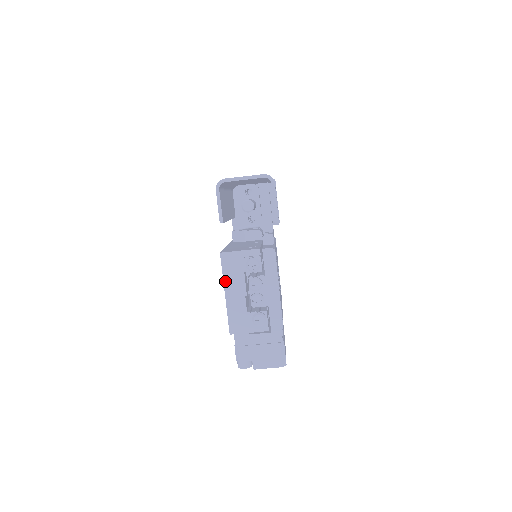
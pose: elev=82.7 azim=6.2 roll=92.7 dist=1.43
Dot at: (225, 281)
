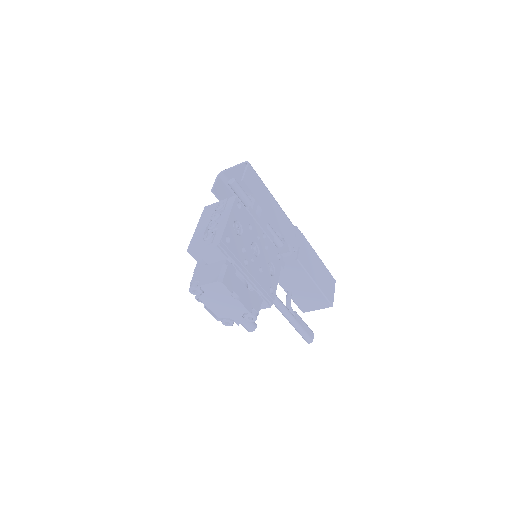
Dot at: (200, 221)
